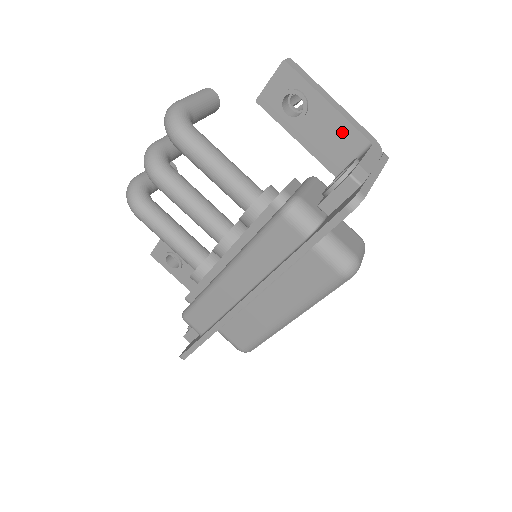
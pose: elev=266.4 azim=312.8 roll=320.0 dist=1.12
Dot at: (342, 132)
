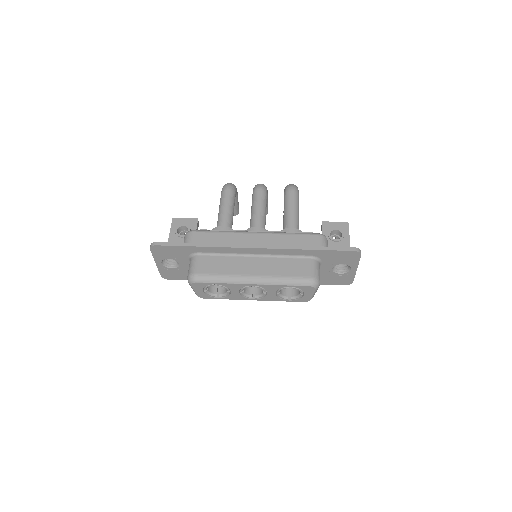
Dot at: occluded
